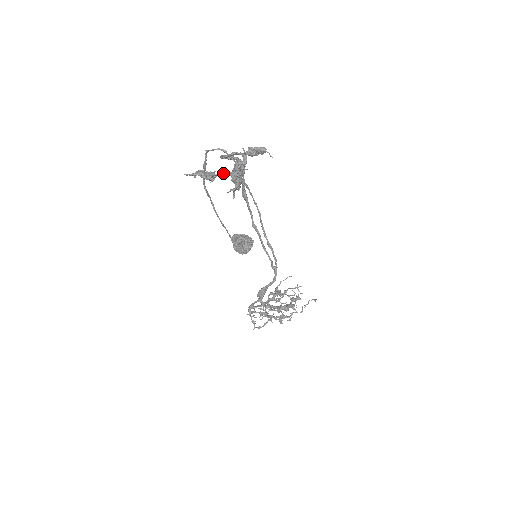
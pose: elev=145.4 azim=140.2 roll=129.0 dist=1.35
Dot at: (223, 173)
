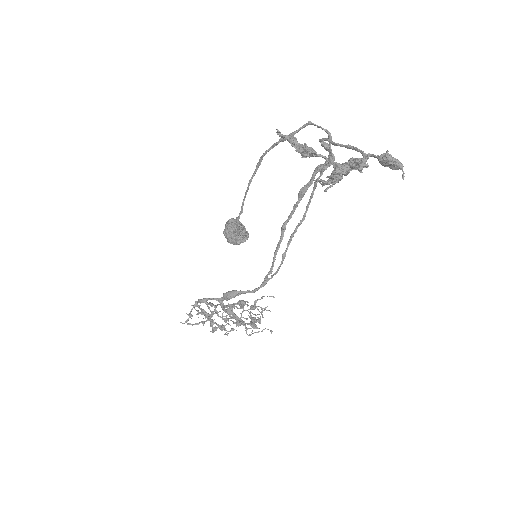
Dot at: (326, 158)
